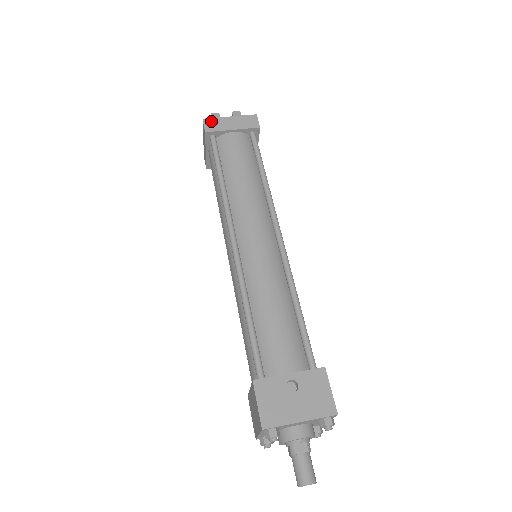
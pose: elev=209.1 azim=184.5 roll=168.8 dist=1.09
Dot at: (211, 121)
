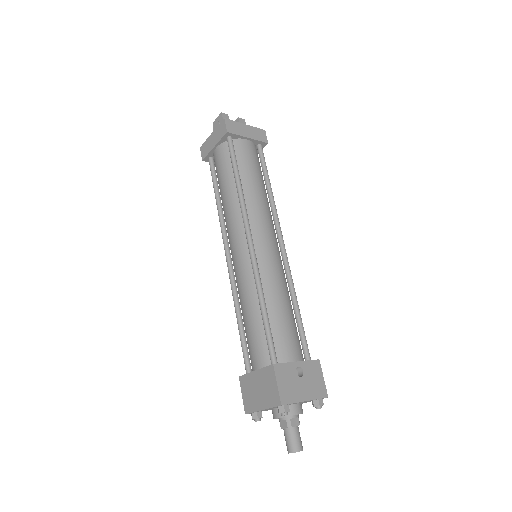
Dot at: (231, 123)
